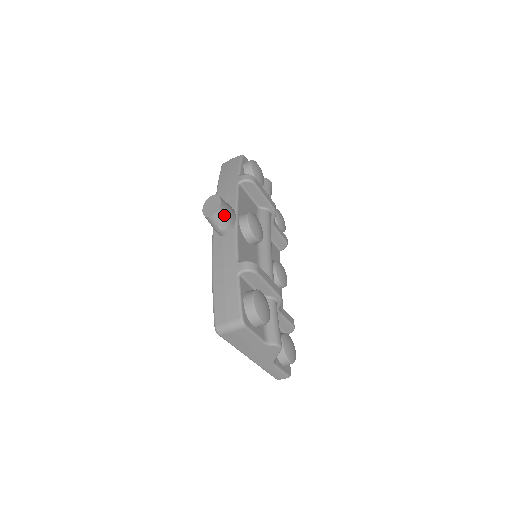
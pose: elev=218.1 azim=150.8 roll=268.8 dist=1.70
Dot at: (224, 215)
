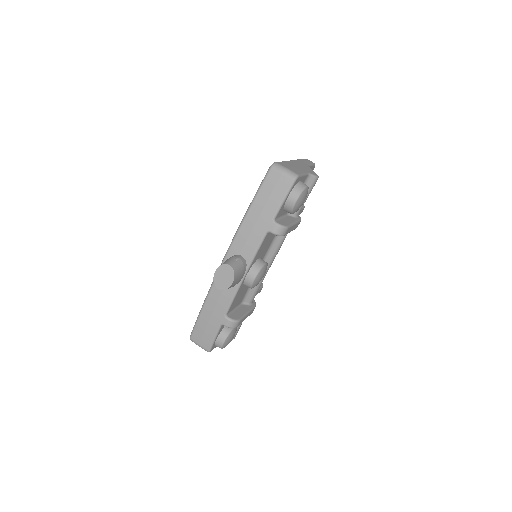
Dot at: occluded
